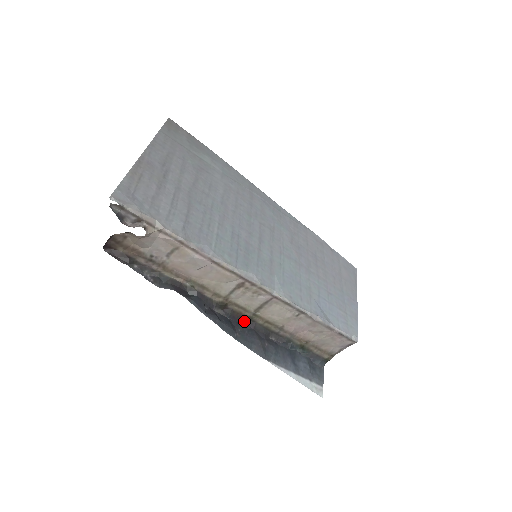
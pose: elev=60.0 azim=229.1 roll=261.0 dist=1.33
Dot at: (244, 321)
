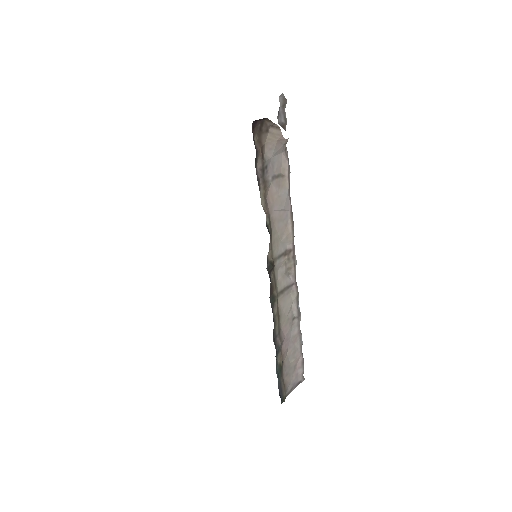
Dot at: (270, 301)
